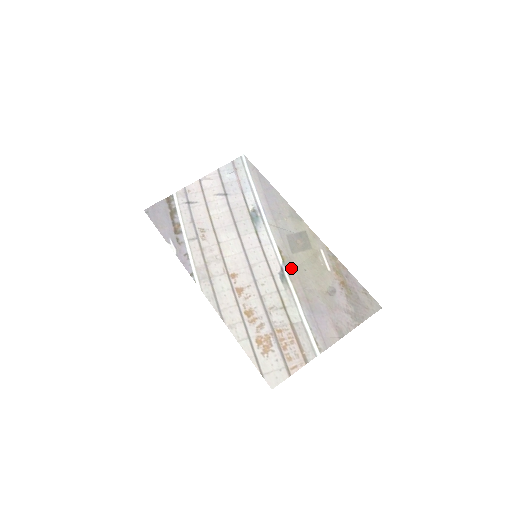
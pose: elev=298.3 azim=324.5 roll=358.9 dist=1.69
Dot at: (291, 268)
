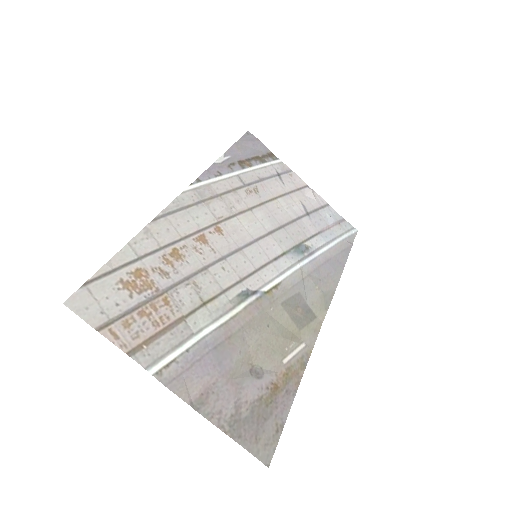
Dot at: (262, 305)
